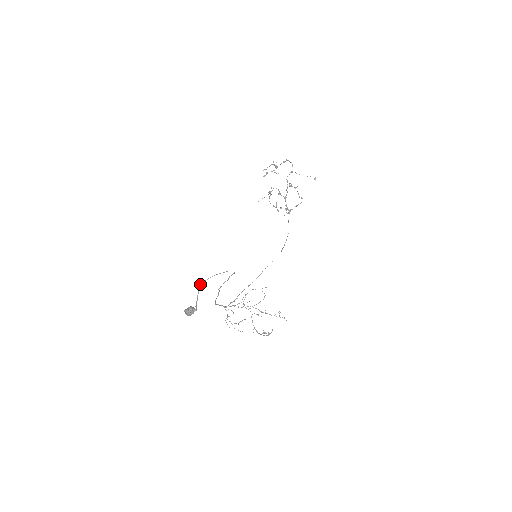
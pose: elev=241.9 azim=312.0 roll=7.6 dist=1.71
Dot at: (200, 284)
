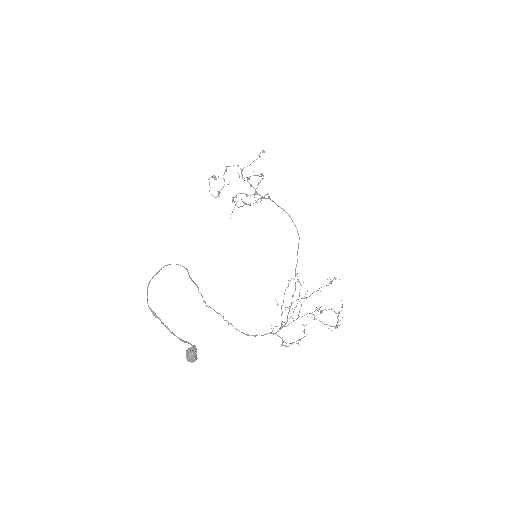
Dot at: occluded
